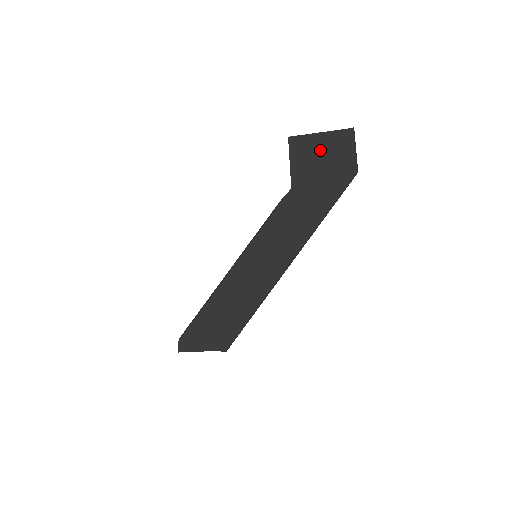
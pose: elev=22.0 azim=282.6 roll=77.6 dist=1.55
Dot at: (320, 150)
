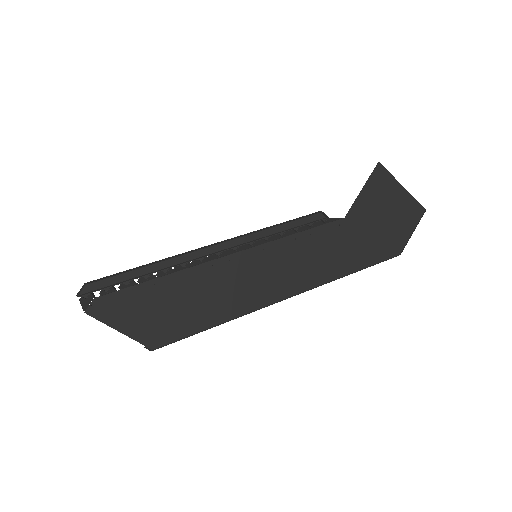
Dot at: (391, 204)
